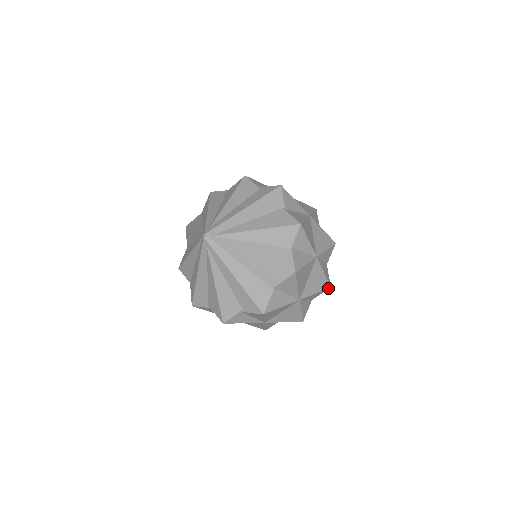
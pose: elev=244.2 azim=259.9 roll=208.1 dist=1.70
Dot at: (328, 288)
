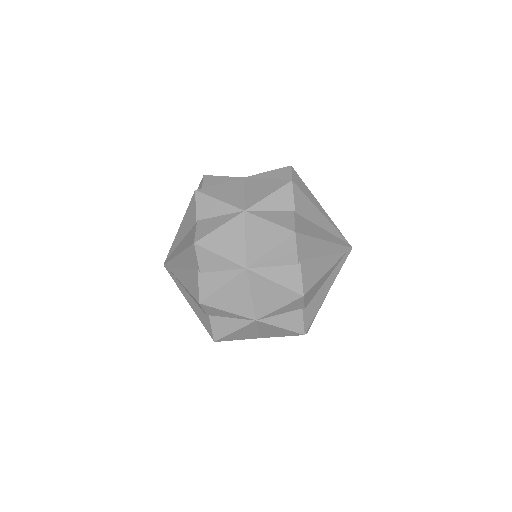
Dot at: (288, 183)
